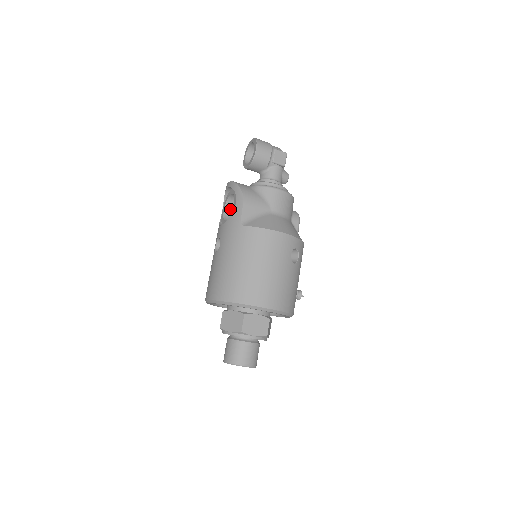
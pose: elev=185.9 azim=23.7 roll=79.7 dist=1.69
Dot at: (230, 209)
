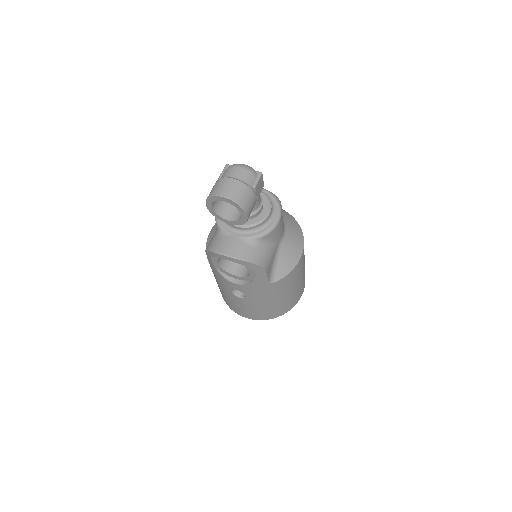
Dot at: occluded
